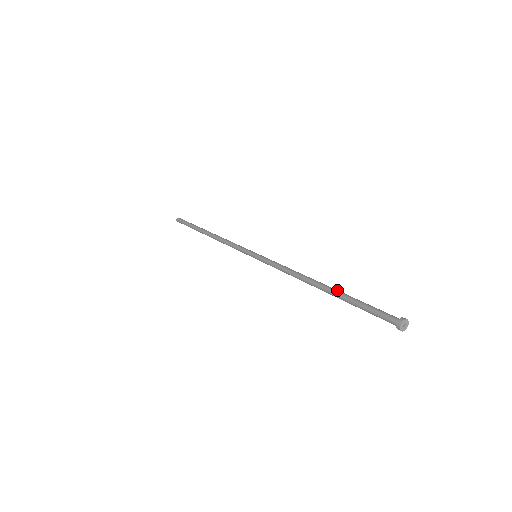
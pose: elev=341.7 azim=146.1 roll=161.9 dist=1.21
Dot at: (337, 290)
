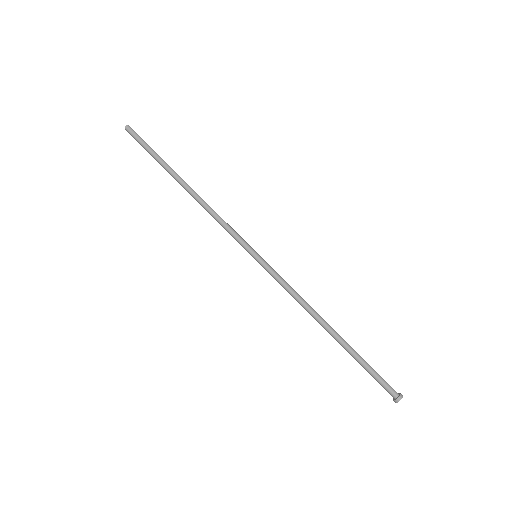
Dot at: (346, 345)
